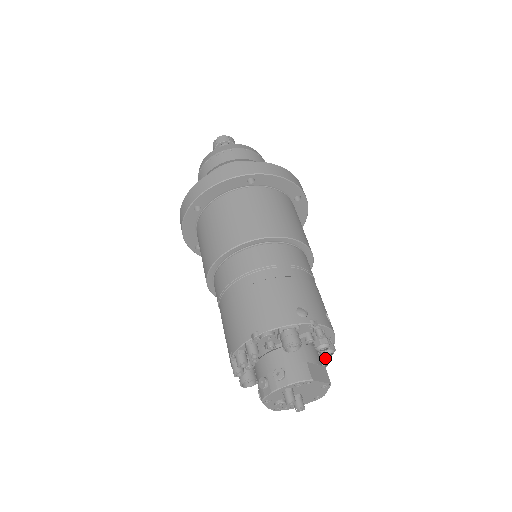
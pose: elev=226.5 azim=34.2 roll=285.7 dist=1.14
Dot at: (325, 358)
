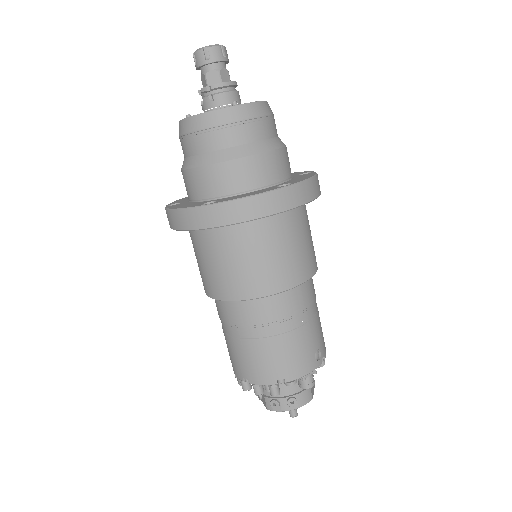
Dot at: occluded
